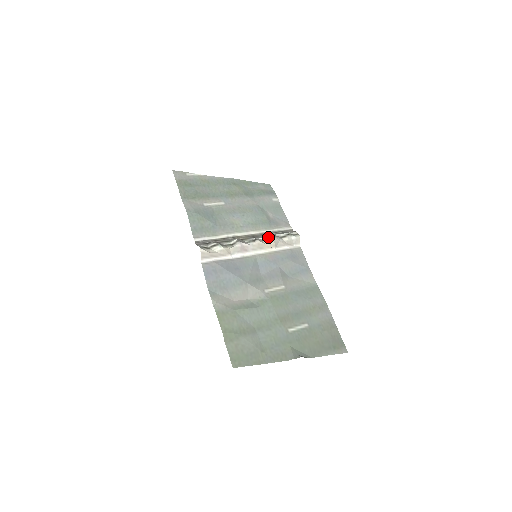
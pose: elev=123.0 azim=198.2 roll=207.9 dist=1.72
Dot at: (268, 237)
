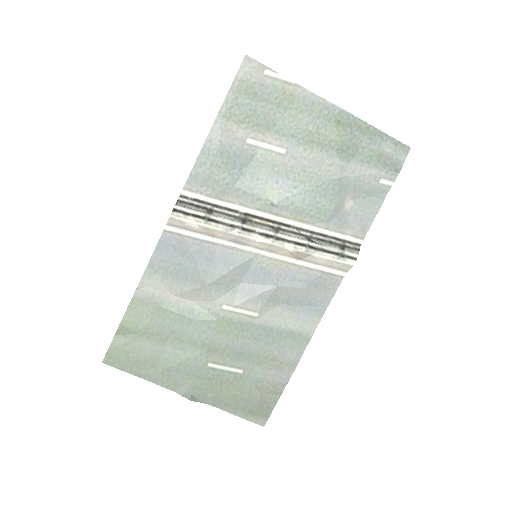
Dot at: (299, 241)
